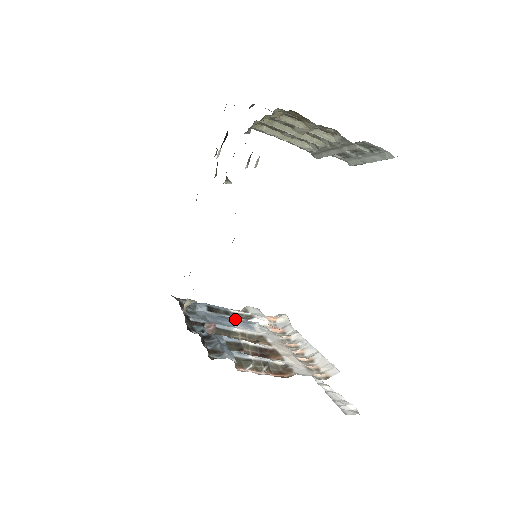
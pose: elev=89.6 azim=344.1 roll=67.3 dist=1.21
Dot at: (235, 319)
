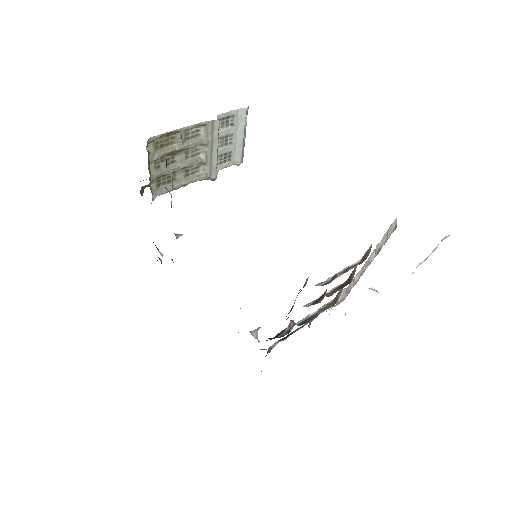
Dot at: occluded
